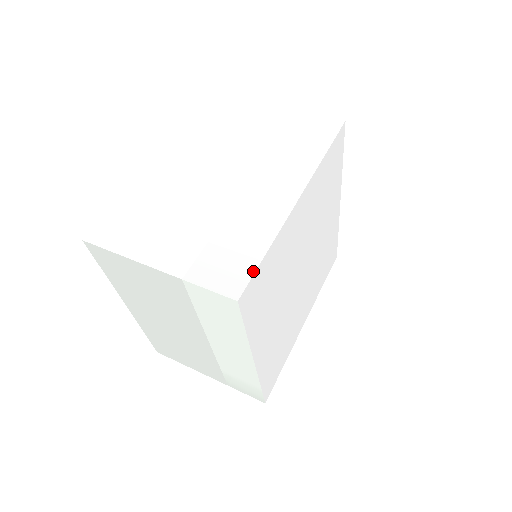
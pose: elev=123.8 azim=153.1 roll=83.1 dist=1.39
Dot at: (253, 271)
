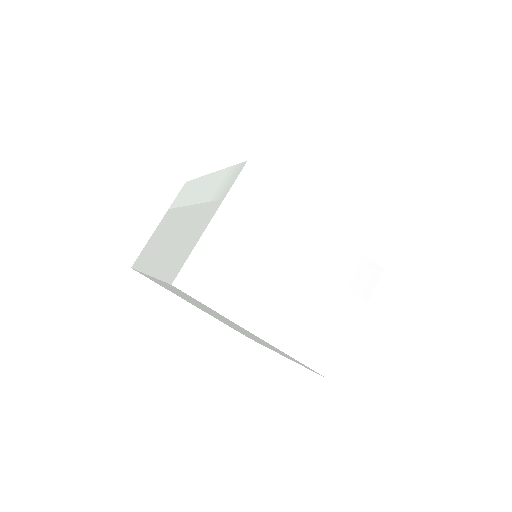
Dot at: (236, 165)
